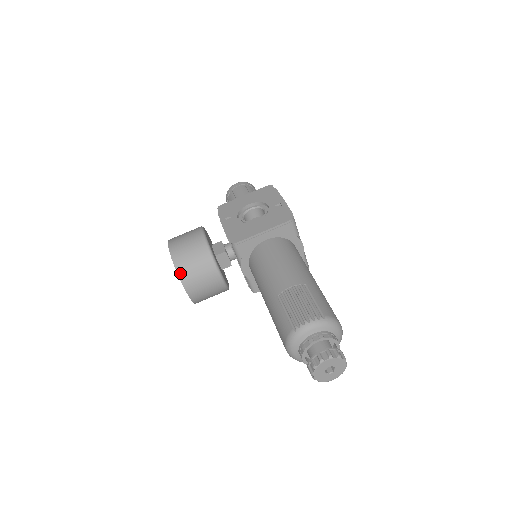
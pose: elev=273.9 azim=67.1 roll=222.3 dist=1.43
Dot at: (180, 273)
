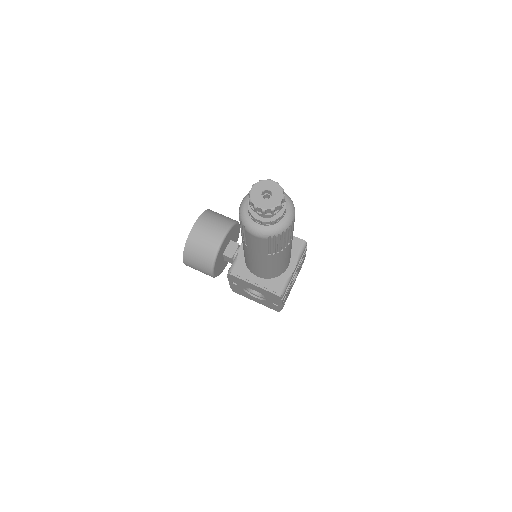
Dot at: (205, 213)
